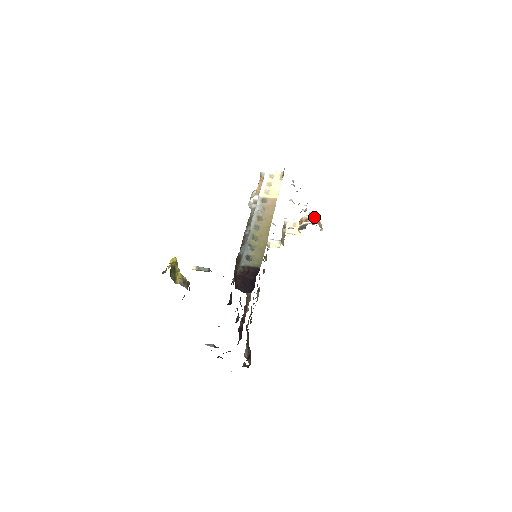
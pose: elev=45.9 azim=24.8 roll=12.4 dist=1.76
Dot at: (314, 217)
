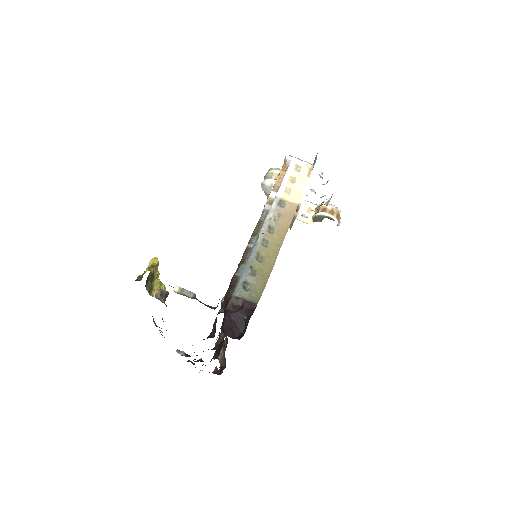
Dot at: (334, 208)
